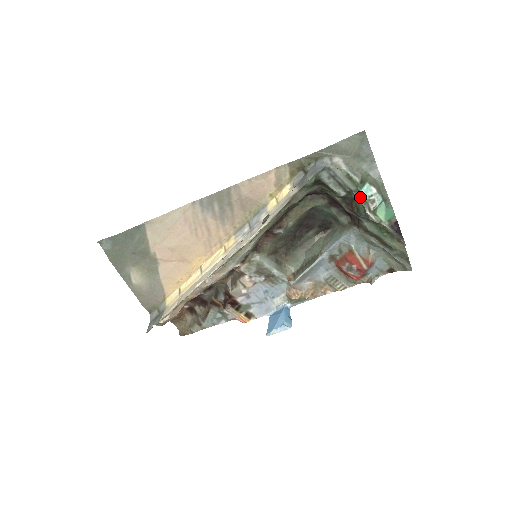
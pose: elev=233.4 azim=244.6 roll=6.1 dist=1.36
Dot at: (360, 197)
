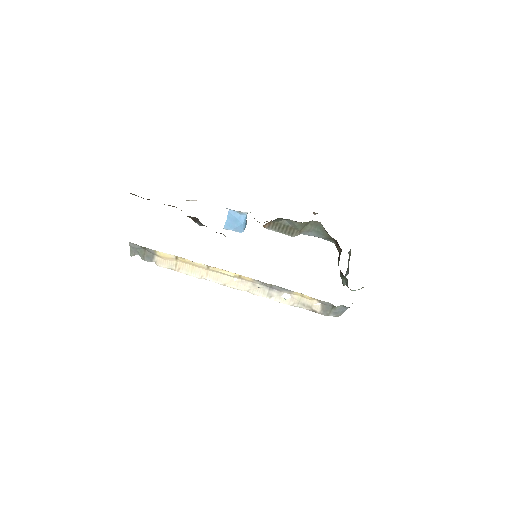
Dot at: occluded
